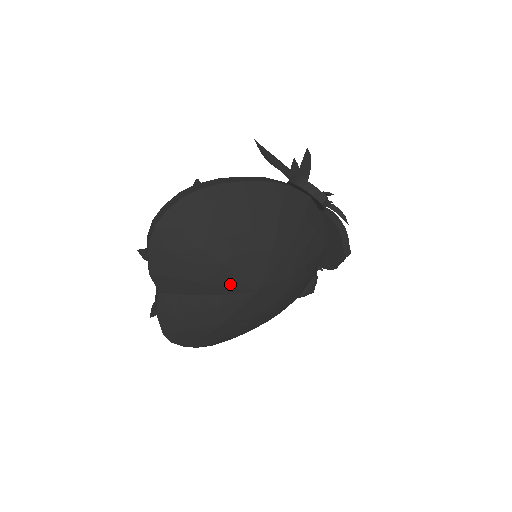
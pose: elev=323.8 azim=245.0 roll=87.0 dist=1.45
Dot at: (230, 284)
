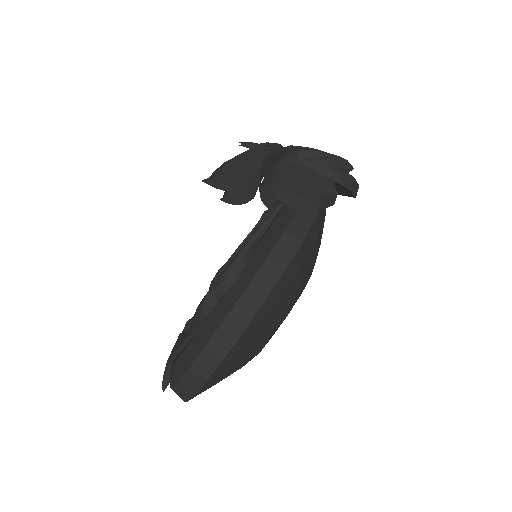
Dot at: occluded
